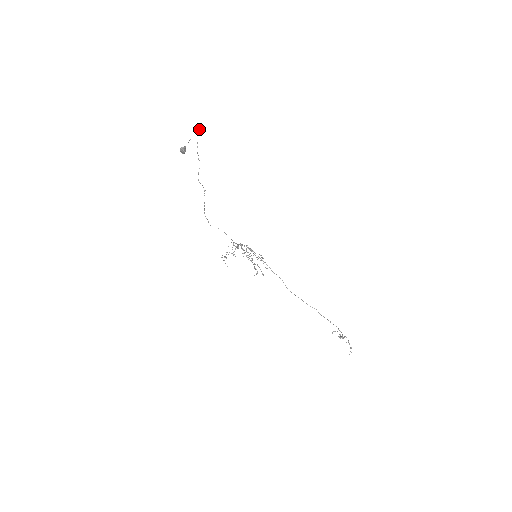
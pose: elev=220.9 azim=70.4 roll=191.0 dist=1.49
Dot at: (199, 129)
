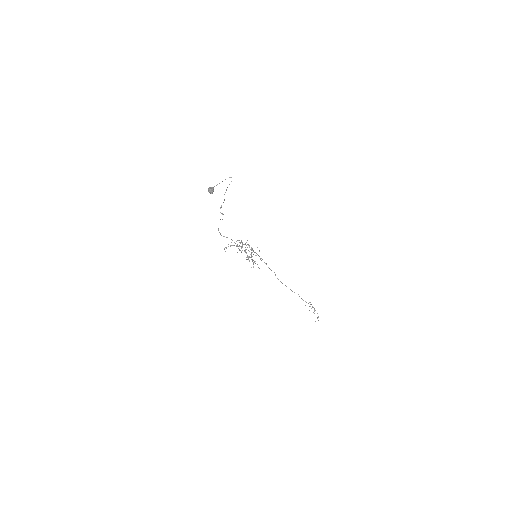
Dot at: (230, 177)
